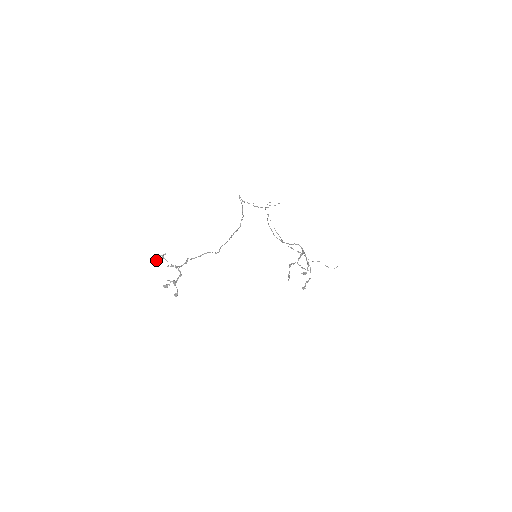
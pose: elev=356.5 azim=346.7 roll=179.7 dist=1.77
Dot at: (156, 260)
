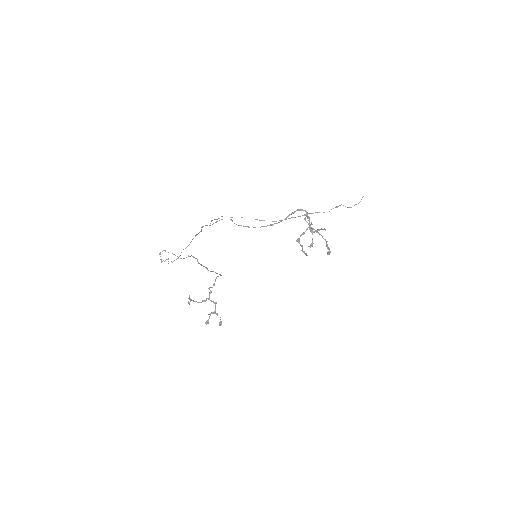
Dot at: (189, 303)
